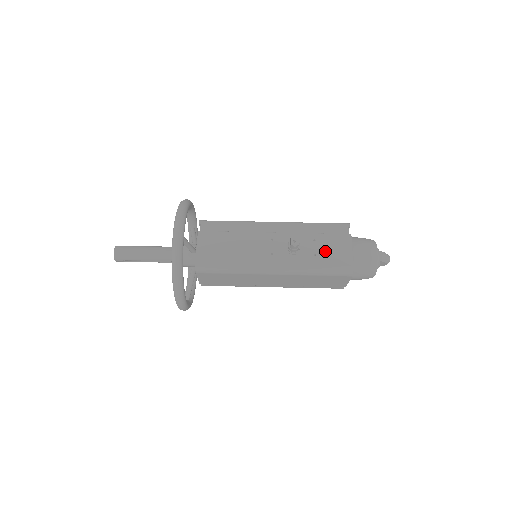
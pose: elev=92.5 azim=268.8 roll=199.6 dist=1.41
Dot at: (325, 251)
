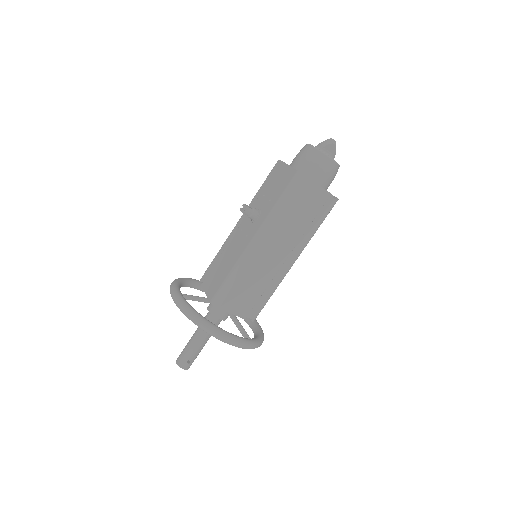
Dot at: (274, 190)
